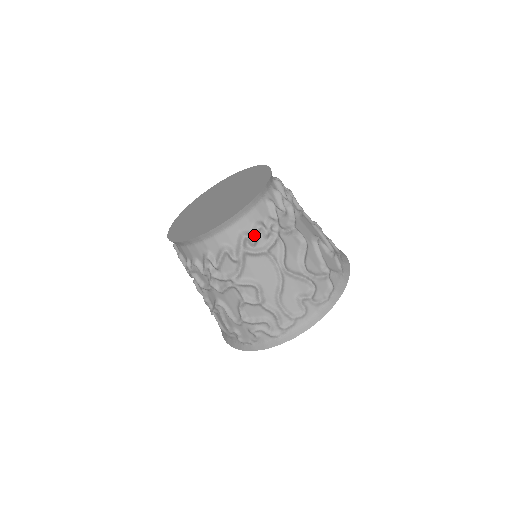
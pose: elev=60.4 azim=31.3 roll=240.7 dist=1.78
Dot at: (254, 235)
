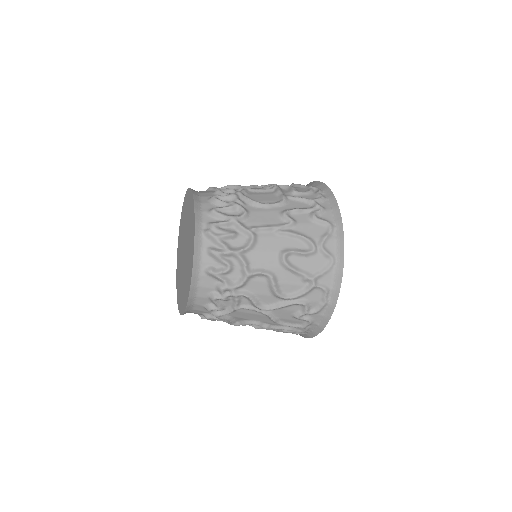
Dot at: (216, 305)
